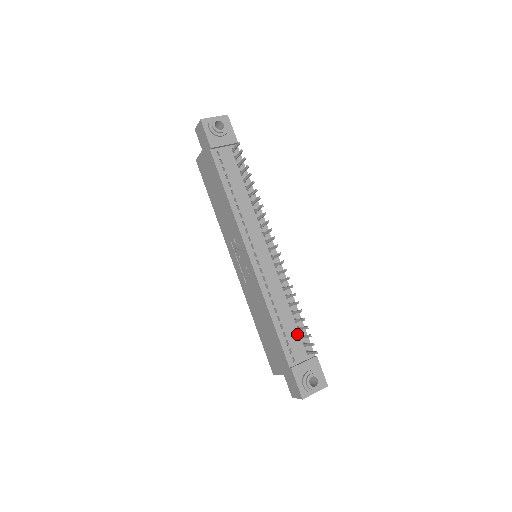
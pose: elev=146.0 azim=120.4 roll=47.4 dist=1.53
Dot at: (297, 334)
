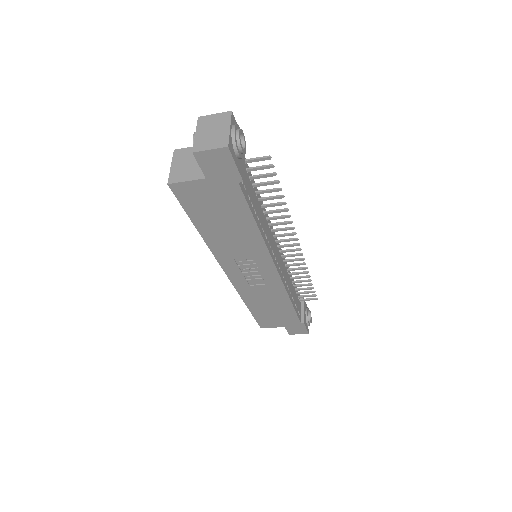
Dot at: (296, 295)
